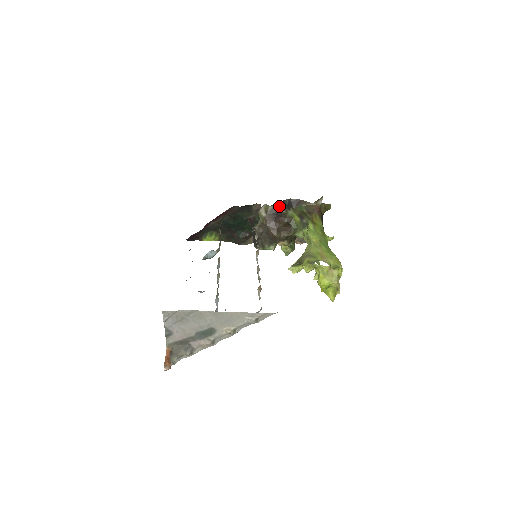
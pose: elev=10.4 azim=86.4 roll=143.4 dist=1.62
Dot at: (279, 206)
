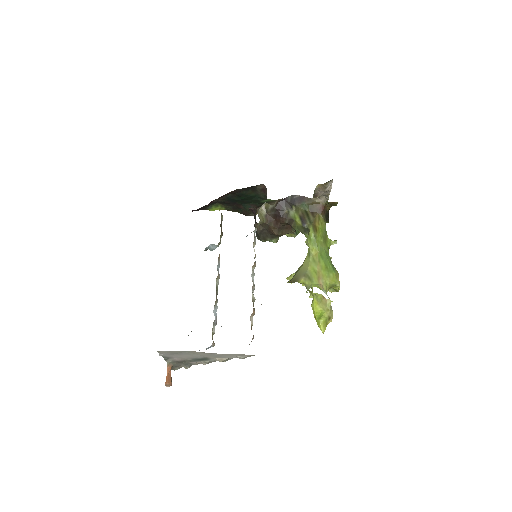
Dot at: (280, 205)
